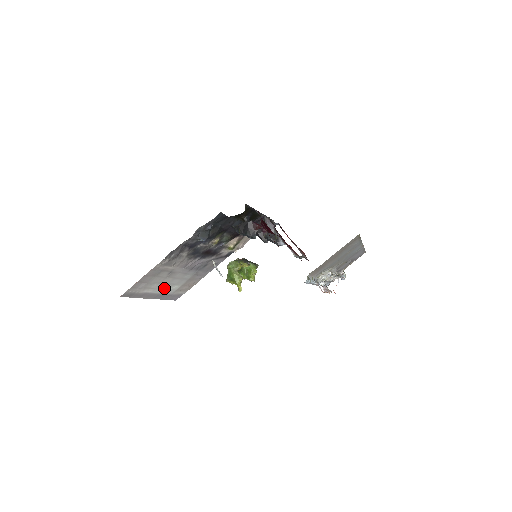
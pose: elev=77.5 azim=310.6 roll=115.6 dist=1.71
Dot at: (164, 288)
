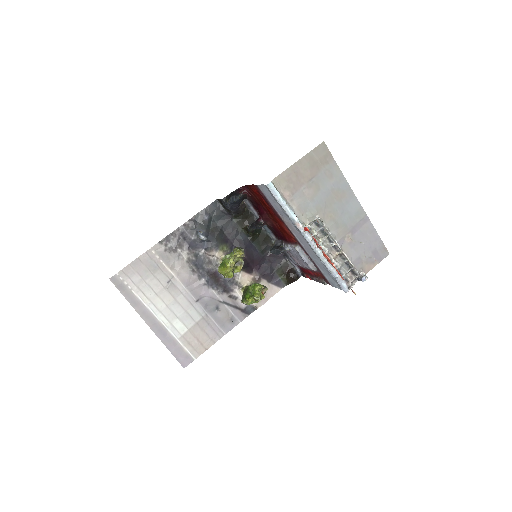
Dot at: (164, 314)
